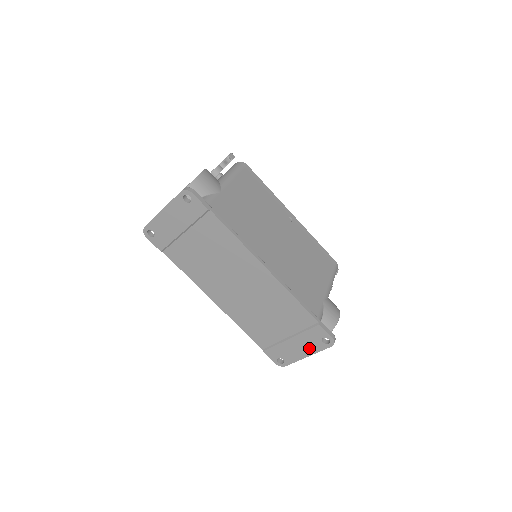
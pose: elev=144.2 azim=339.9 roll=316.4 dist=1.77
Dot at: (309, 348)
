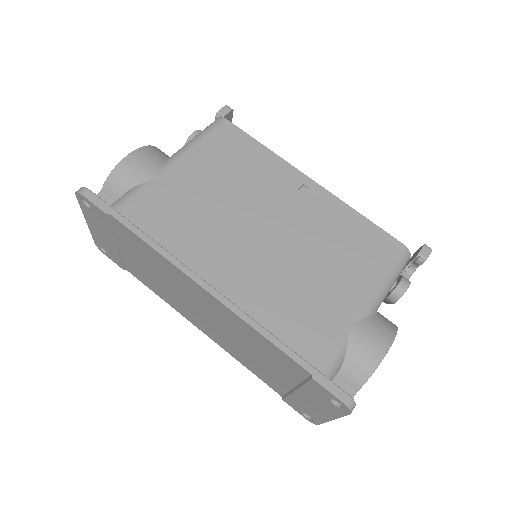
Dot at: (325, 409)
